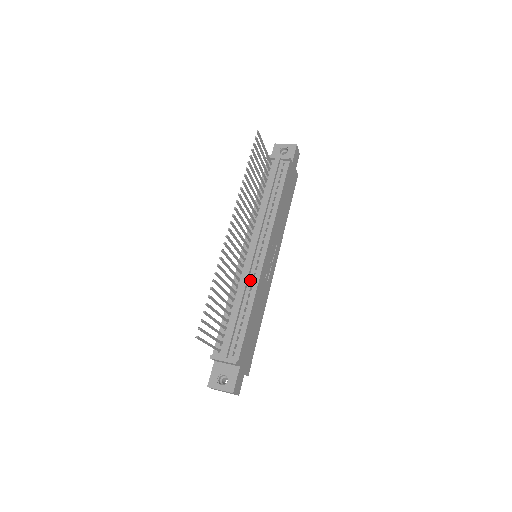
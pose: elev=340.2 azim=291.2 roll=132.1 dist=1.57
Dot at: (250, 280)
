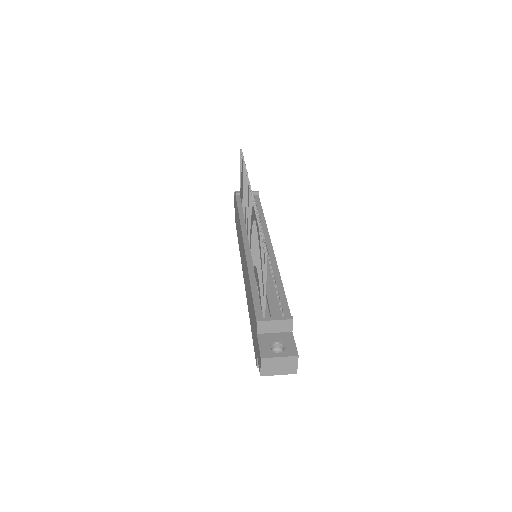
Dot at: occluded
